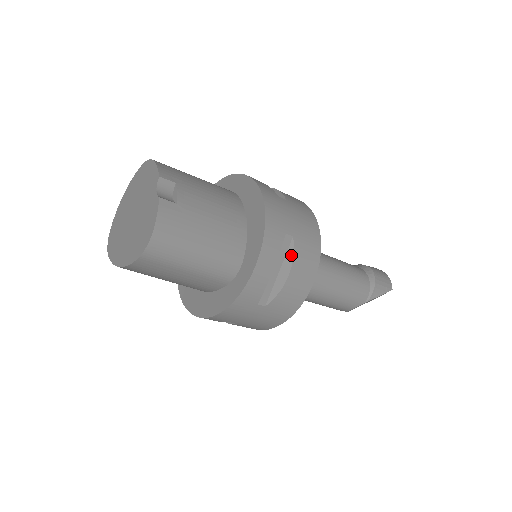
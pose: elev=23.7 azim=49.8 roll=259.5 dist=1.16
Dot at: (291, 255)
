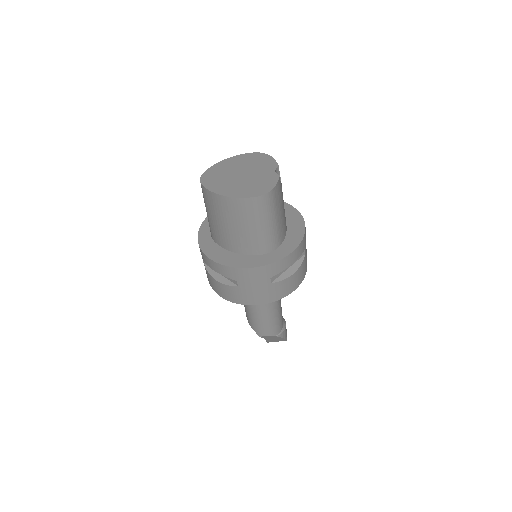
Dot at: (300, 263)
